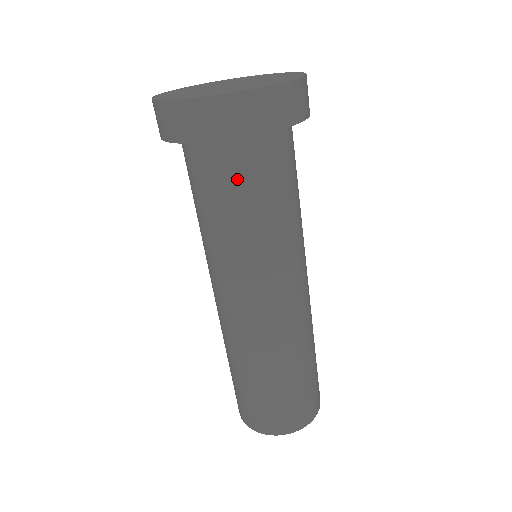
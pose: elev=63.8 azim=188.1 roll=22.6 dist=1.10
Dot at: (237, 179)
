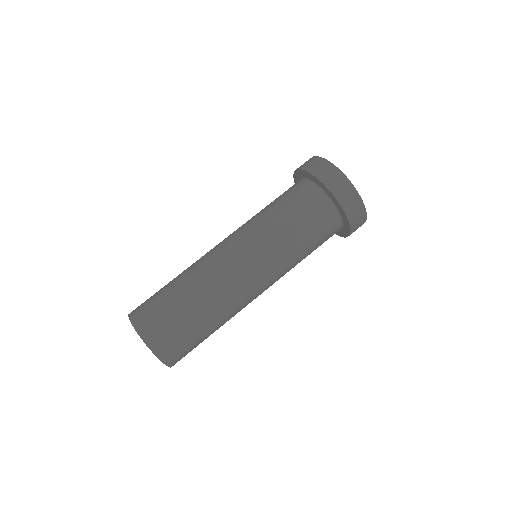
Dot at: (289, 192)
